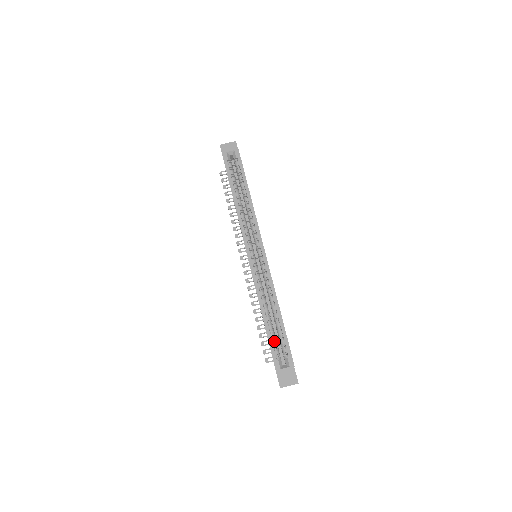
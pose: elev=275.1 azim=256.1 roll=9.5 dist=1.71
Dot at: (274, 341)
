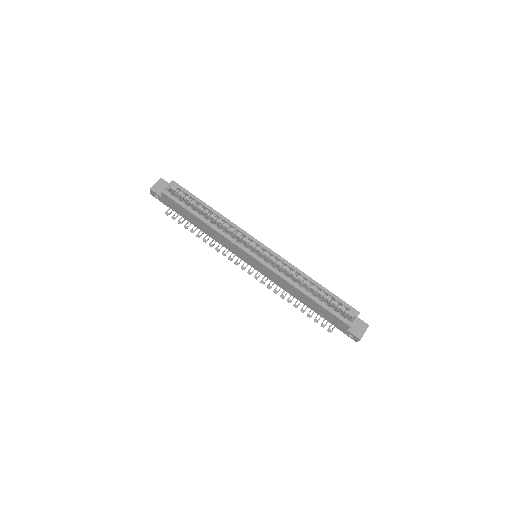
Dot at: (329, 307)
